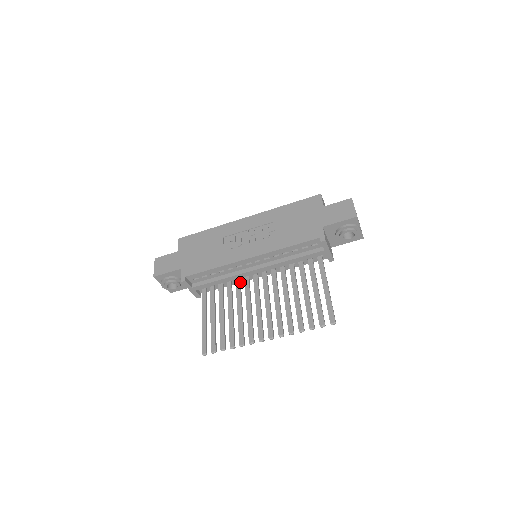
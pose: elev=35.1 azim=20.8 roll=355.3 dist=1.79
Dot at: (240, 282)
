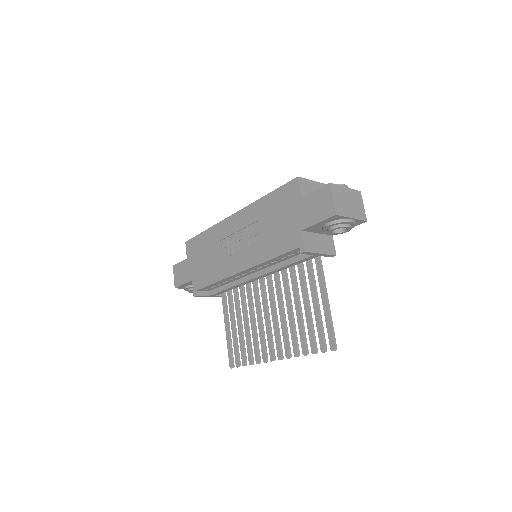
Dot at: (250, 285)
